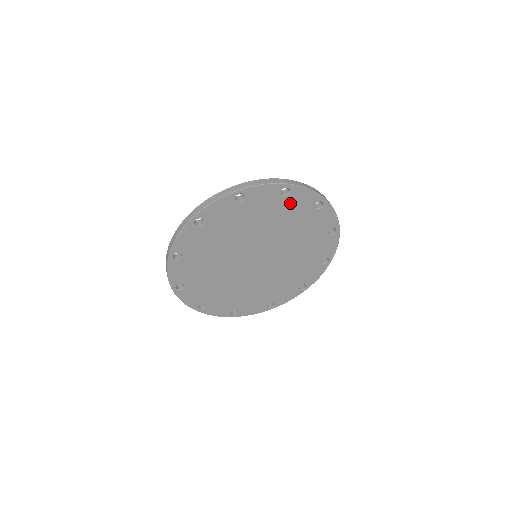
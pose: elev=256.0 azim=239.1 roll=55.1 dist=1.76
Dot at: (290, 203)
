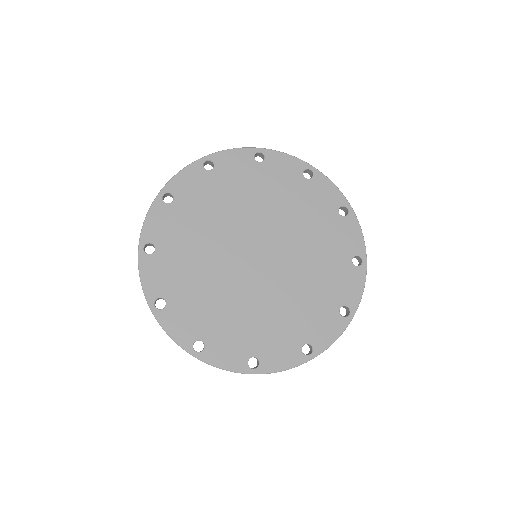
Dot at: (226, 173)
